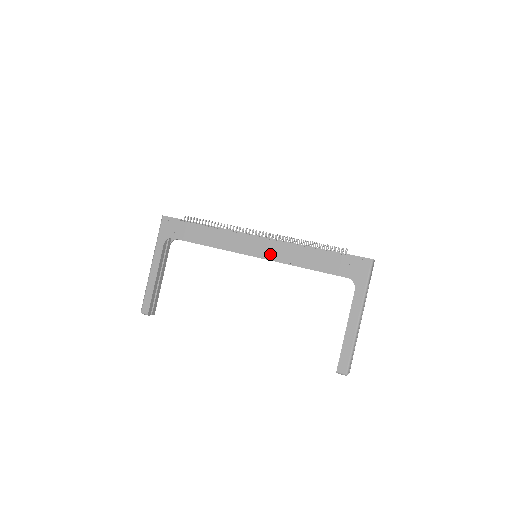
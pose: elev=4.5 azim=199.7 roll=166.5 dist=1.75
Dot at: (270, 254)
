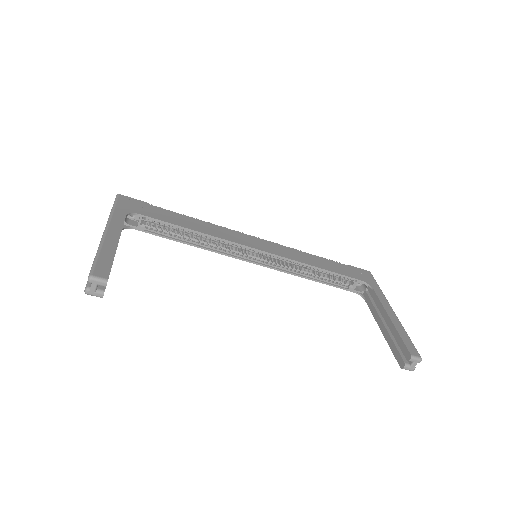
Dot at: (277, 251)
